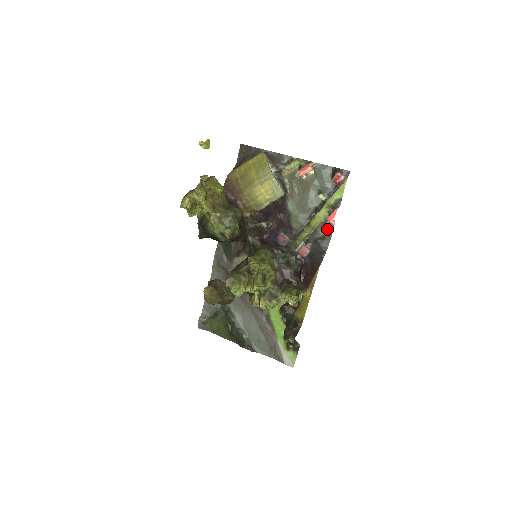
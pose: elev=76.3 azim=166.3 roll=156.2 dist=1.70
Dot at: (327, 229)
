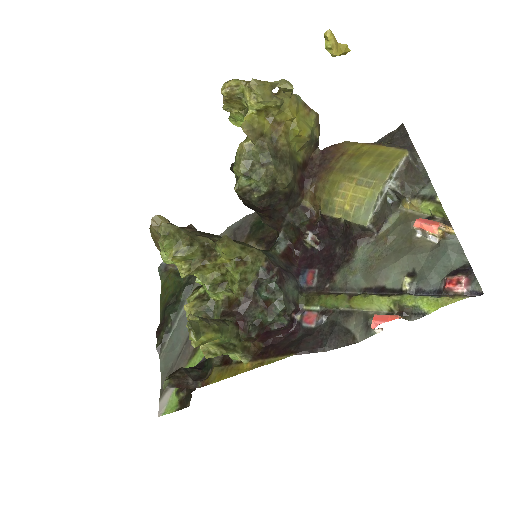
Dot at: (362, 328)
